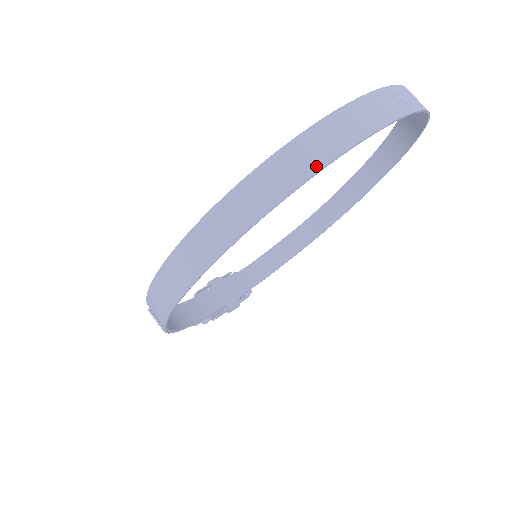
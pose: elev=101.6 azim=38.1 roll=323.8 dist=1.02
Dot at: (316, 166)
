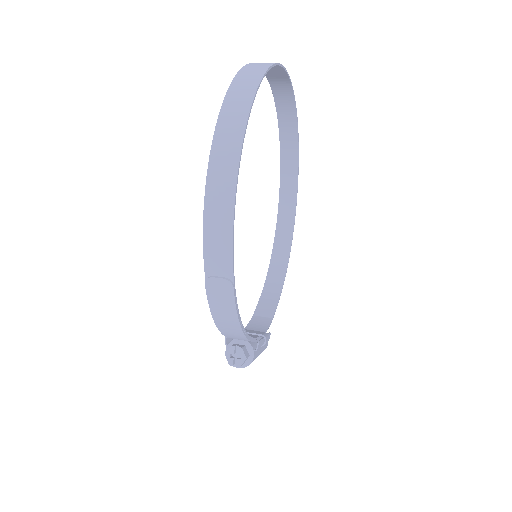
Dot at: (265, 68)
